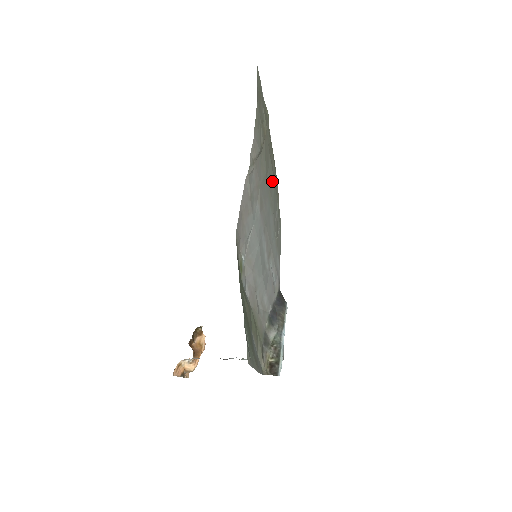
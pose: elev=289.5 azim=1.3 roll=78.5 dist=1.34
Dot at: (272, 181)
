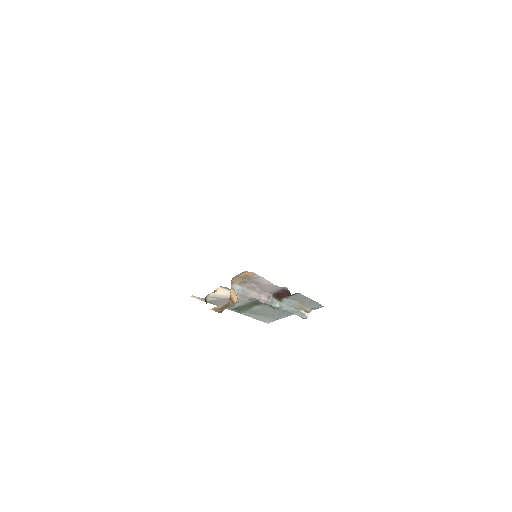
Dot at: occluded
